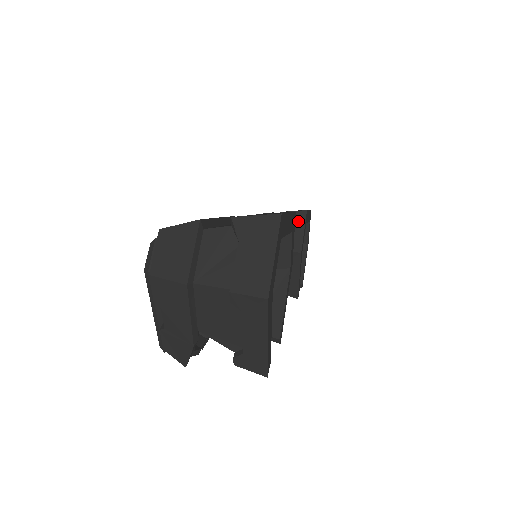
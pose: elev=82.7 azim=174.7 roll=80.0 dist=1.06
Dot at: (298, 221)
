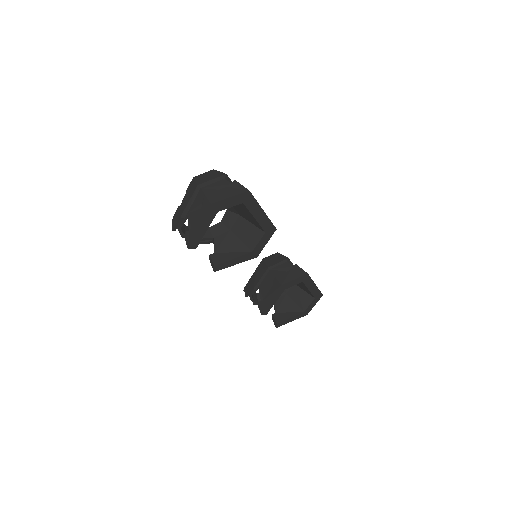
Dot at: (298, 274)
